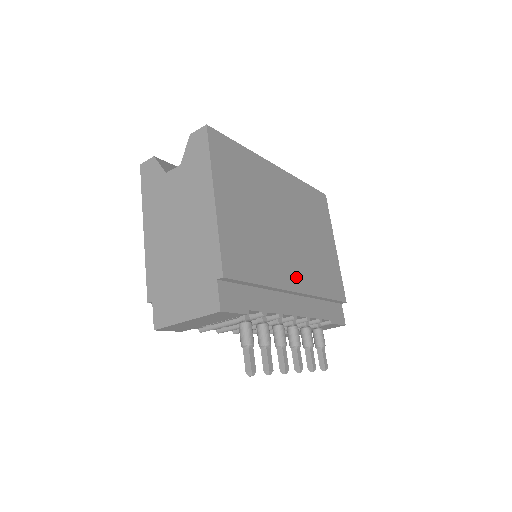
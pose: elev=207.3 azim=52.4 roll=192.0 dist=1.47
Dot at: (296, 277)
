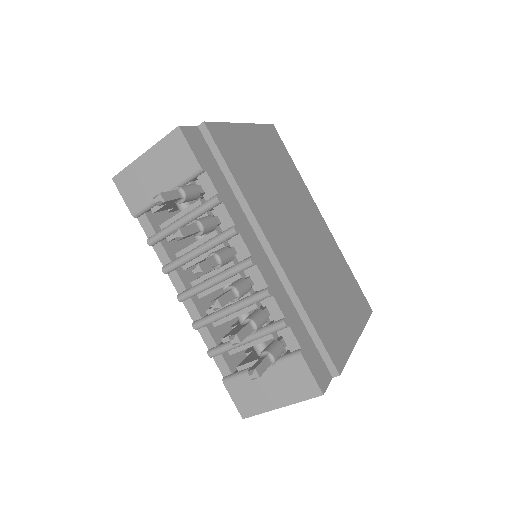
Dot at: (281, 248)
